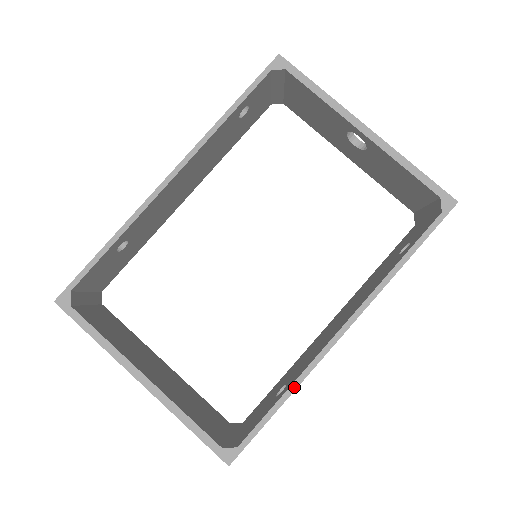
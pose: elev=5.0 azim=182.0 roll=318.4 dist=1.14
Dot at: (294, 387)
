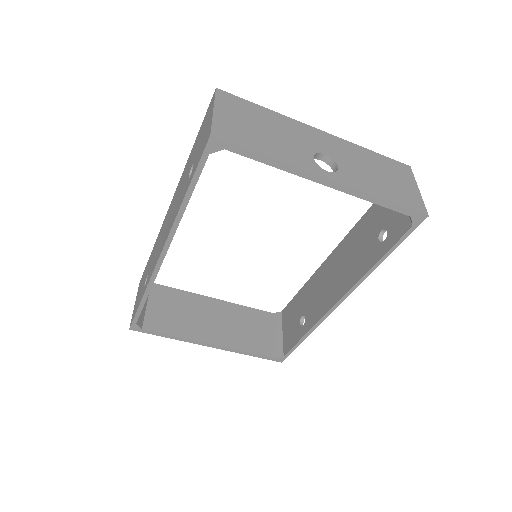
Dot at: (311, 332)
